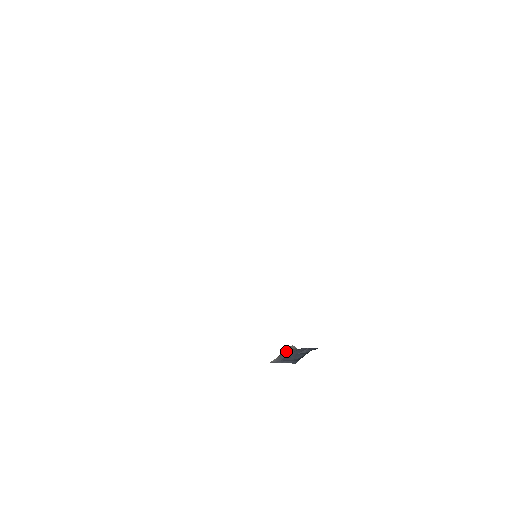
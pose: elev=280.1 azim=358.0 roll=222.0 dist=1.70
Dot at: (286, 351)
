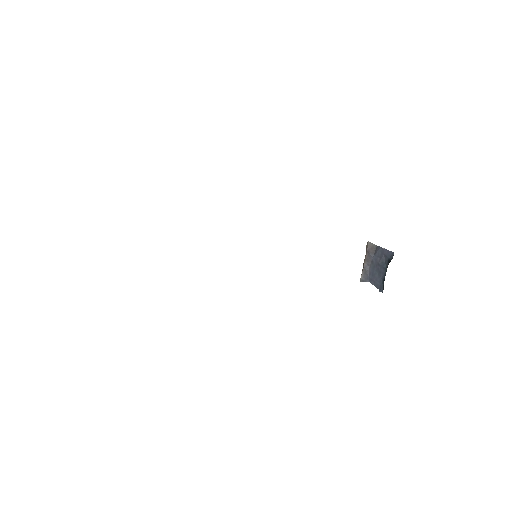
Dot at: (366, 255)
